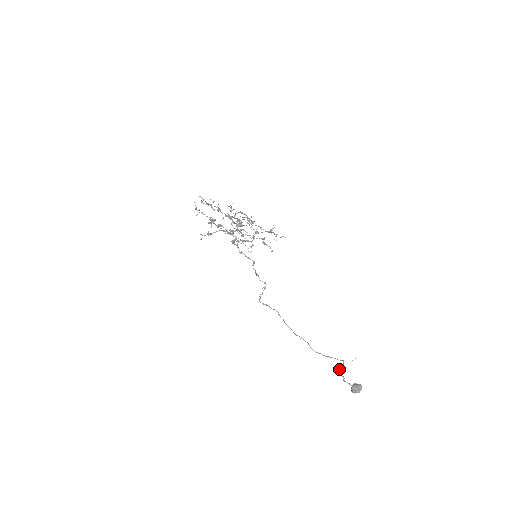
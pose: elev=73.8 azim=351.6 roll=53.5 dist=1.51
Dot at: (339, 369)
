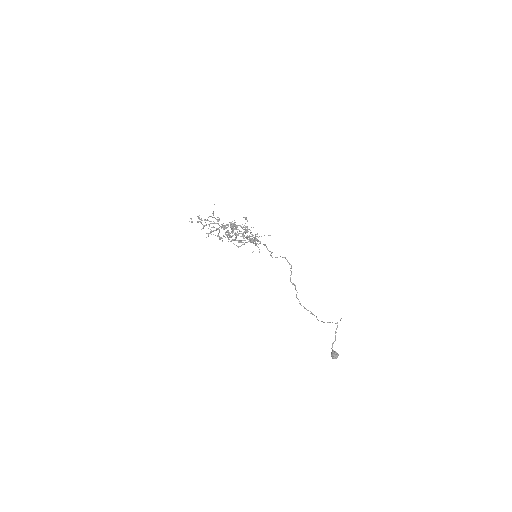
Dot at: (335, 332)
